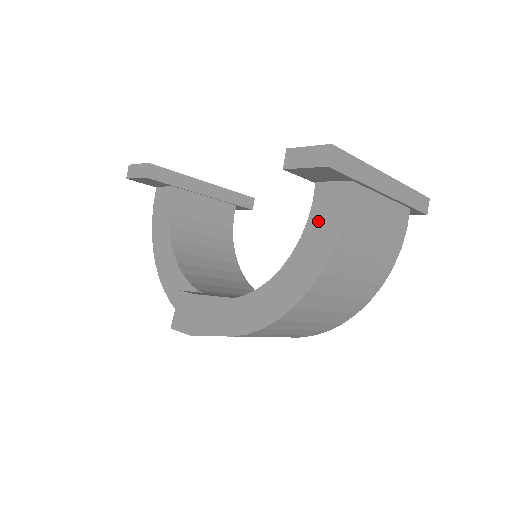
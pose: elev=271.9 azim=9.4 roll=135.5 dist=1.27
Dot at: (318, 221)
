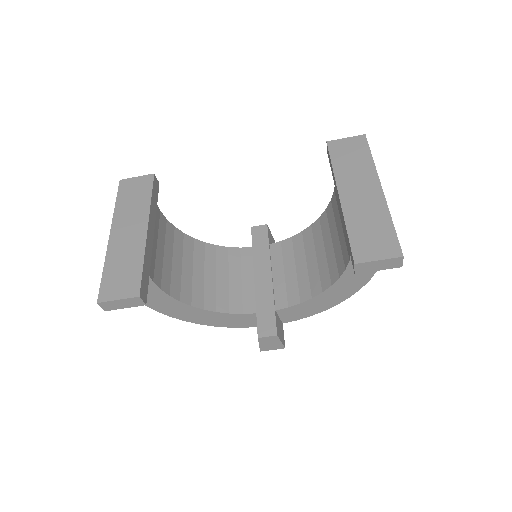
Dot at: occluded
